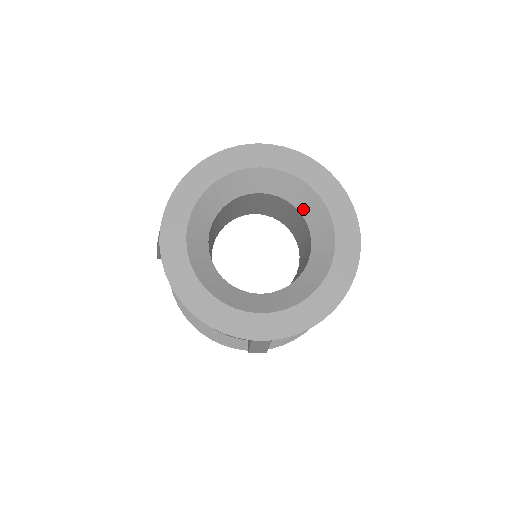
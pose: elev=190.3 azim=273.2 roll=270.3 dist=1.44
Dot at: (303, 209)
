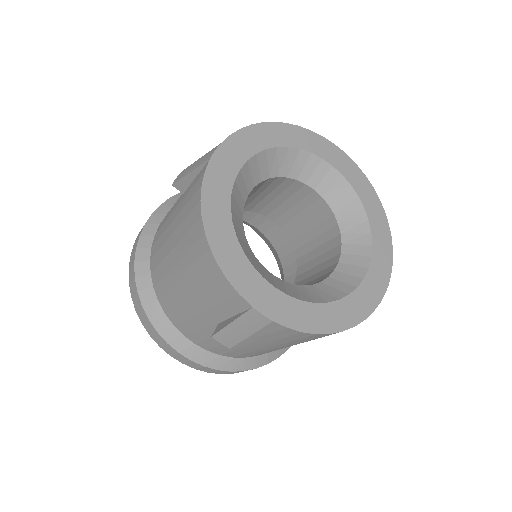
Dot at: (345, 228)
